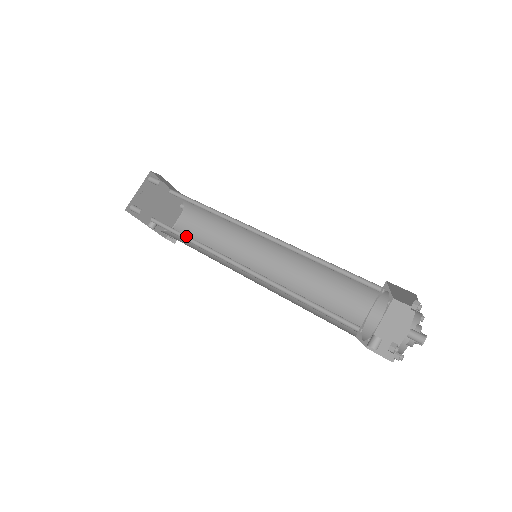
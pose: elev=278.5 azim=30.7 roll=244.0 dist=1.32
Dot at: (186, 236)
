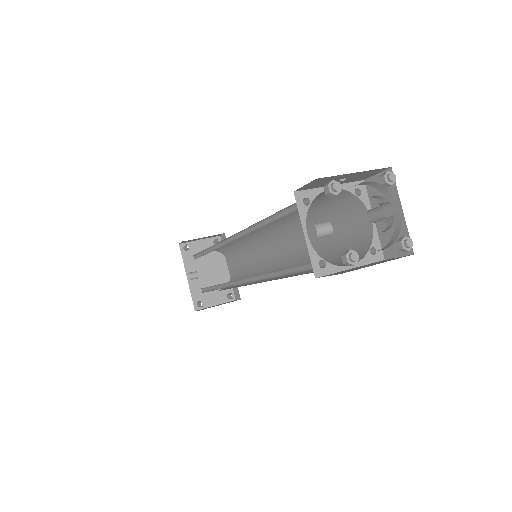
Dot at: occluded
